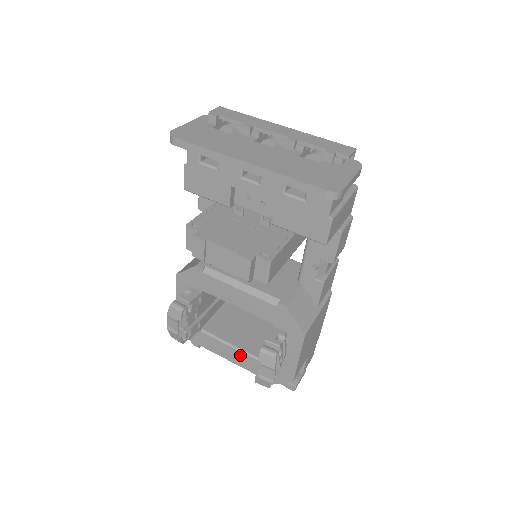
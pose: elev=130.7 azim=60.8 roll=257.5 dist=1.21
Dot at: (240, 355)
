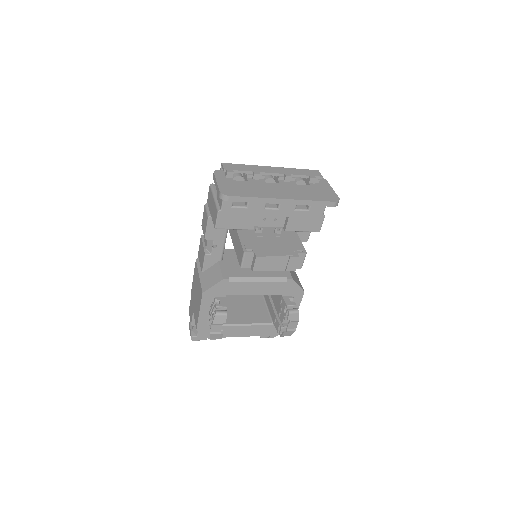
Dot at: (253, 328)
